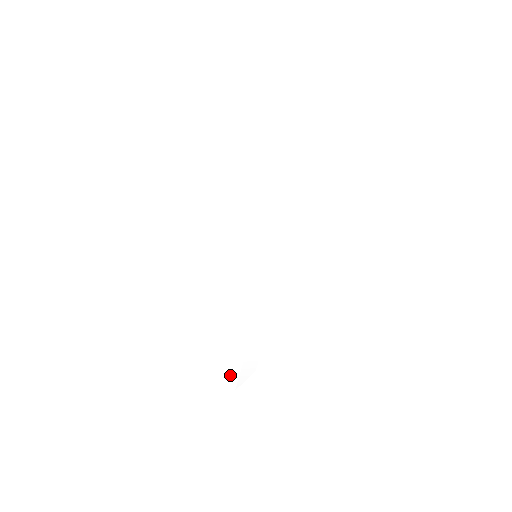
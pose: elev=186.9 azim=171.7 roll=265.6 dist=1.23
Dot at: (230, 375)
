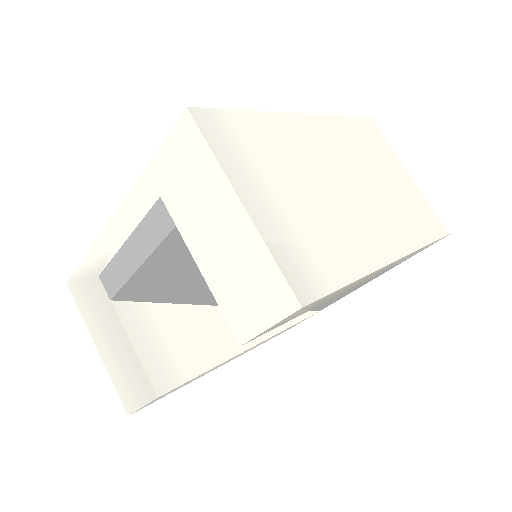
Dot at: (255, 182)
